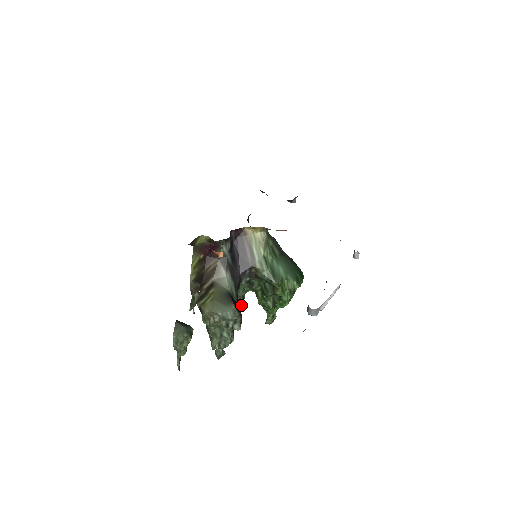
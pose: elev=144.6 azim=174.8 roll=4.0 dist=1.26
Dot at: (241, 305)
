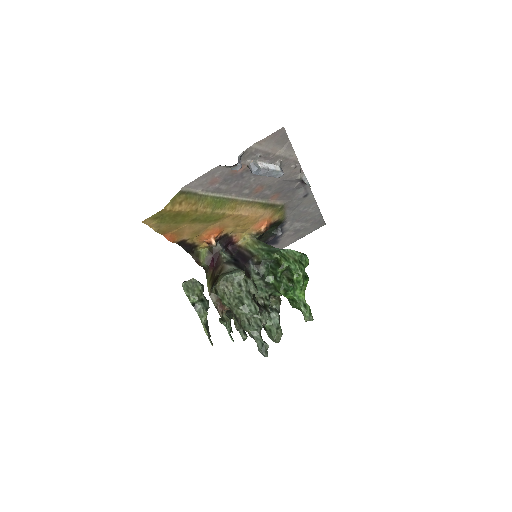
Dot at: (268, 306)
